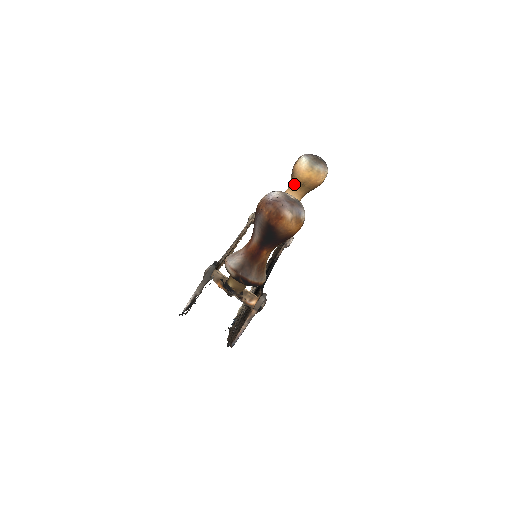
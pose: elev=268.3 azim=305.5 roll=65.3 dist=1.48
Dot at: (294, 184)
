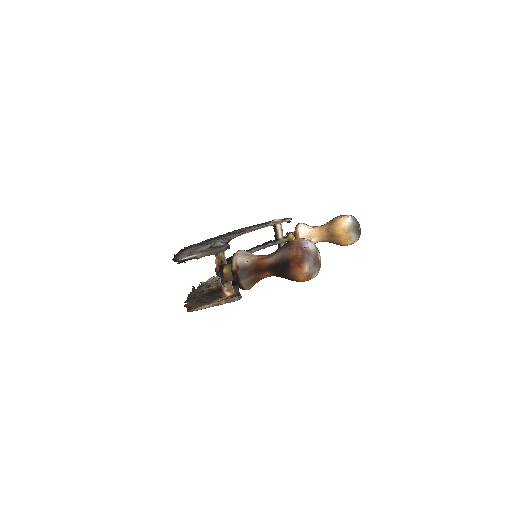
Dot at: (326, 229)
